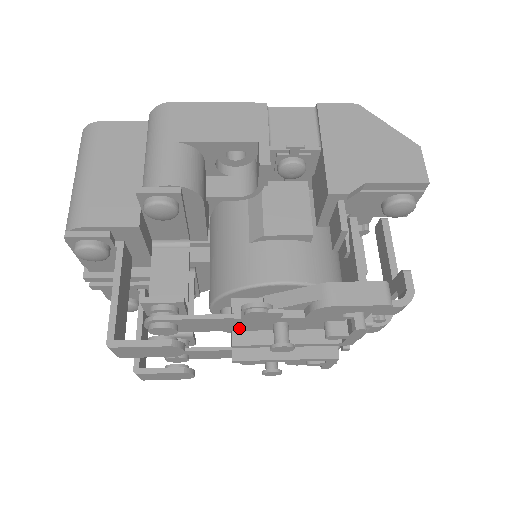
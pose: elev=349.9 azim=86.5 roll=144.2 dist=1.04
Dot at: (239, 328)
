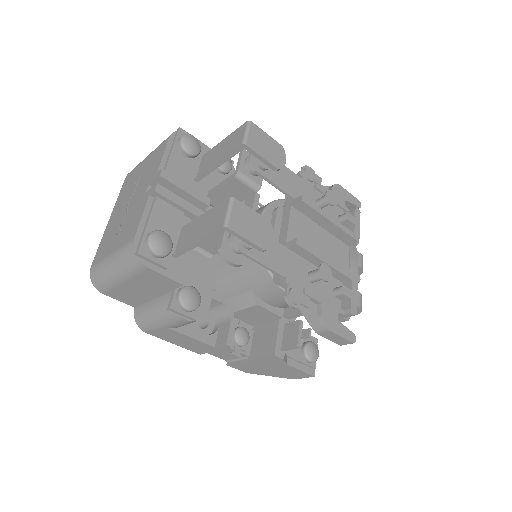
Dot at: (298, 196)
